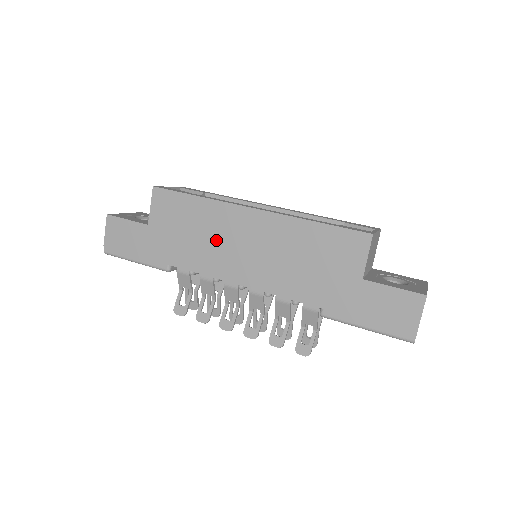
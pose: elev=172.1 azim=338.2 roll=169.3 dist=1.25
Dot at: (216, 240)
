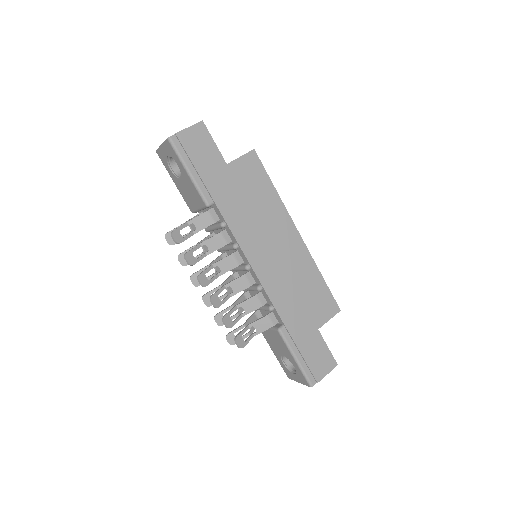
Dot at: (262, 225)
